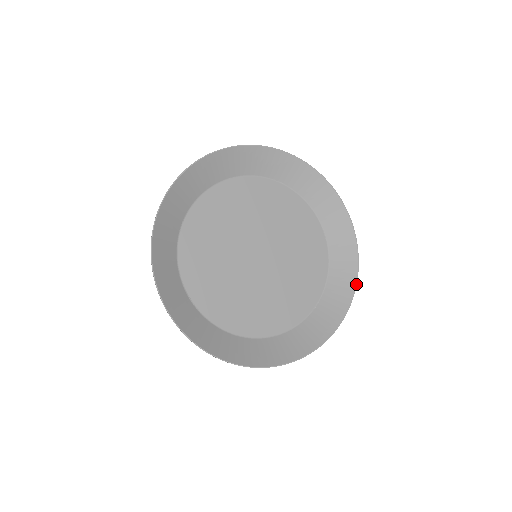
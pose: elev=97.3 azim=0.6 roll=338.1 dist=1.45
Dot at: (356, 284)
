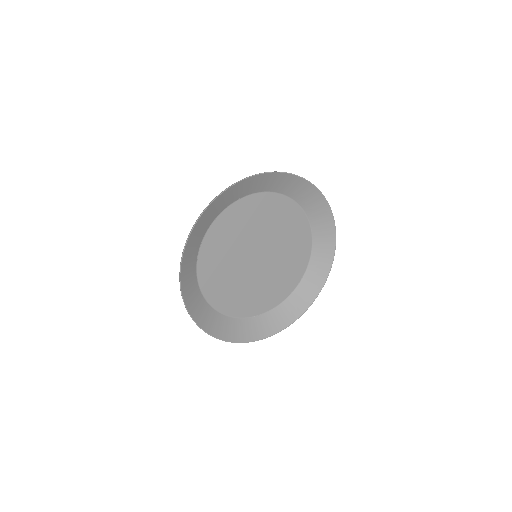
Dot at: occluded
